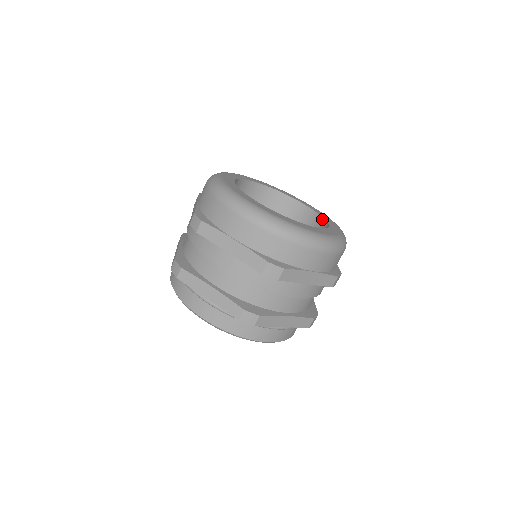
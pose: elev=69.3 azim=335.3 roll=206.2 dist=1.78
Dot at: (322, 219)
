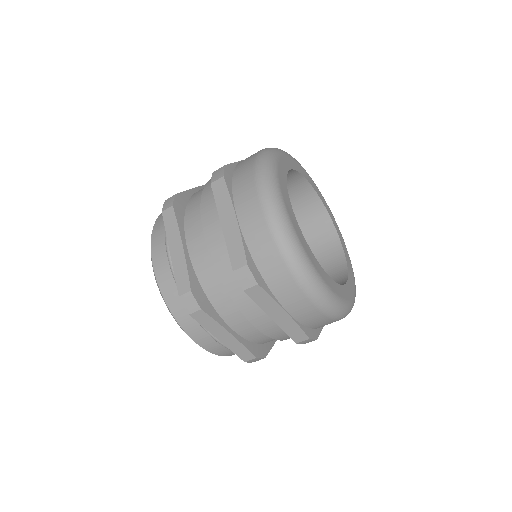
Dot at: (346, 274)
